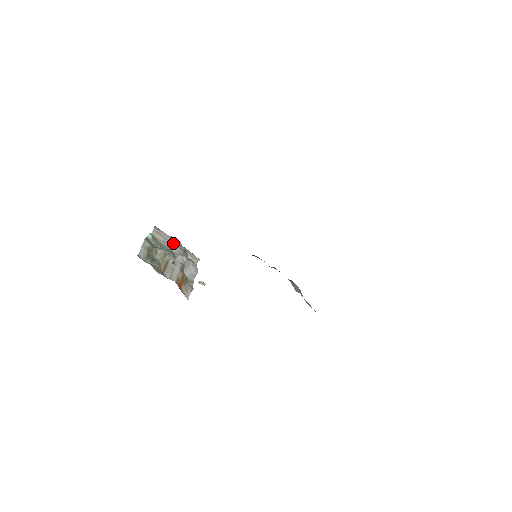
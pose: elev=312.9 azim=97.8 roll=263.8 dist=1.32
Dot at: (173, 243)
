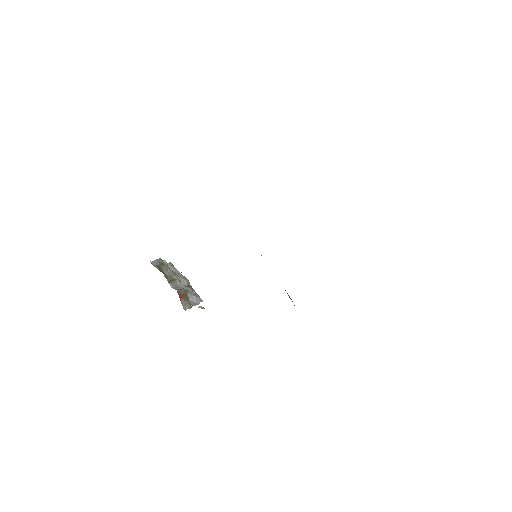
Dot at: (183, 278)
